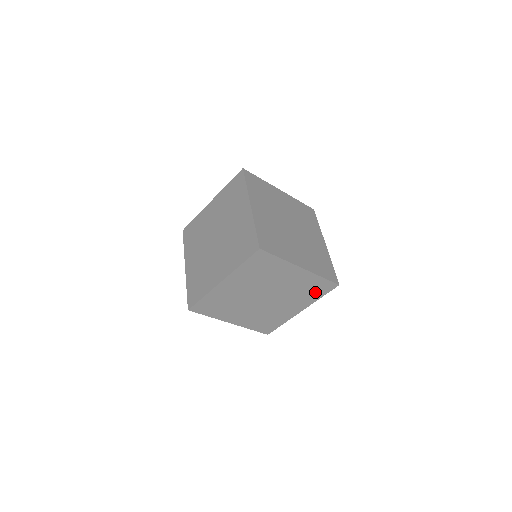
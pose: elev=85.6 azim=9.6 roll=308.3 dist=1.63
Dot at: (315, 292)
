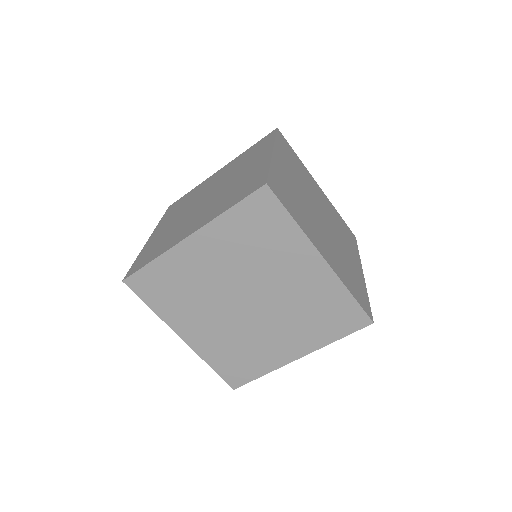
Dot at: (331, 323)
